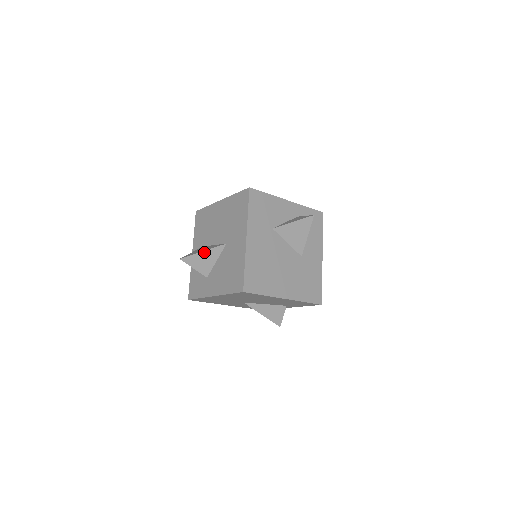
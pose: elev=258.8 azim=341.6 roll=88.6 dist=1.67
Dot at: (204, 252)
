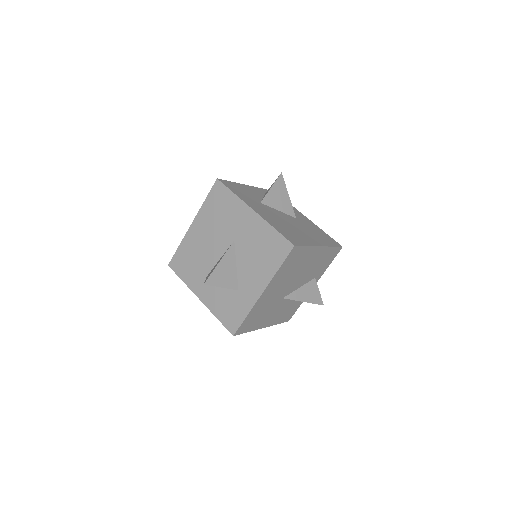
Dot at: (221, 262)
